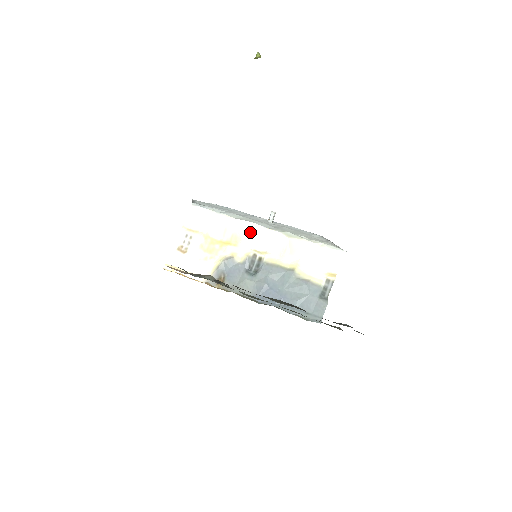
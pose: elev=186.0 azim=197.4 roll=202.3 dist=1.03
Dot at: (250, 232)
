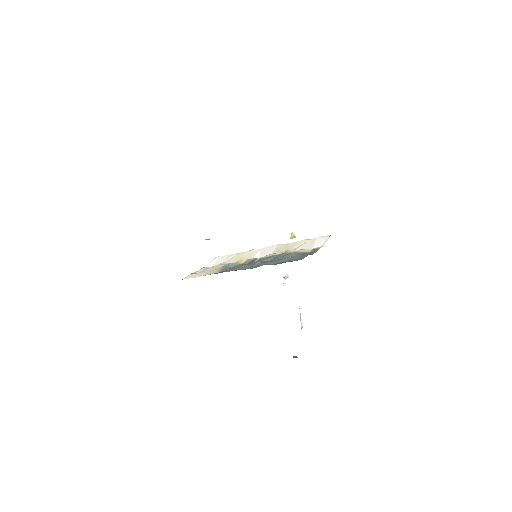
Dot at: (256, 252)
